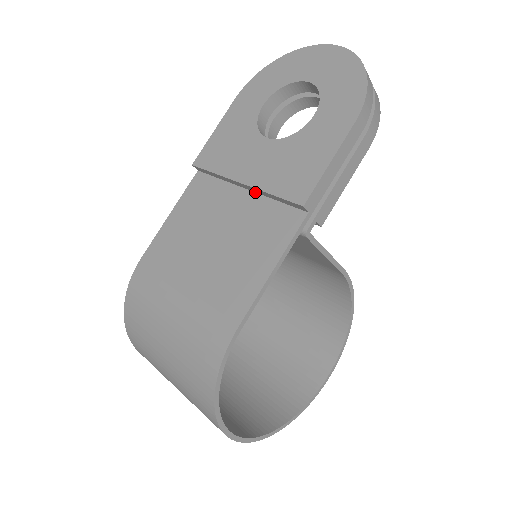
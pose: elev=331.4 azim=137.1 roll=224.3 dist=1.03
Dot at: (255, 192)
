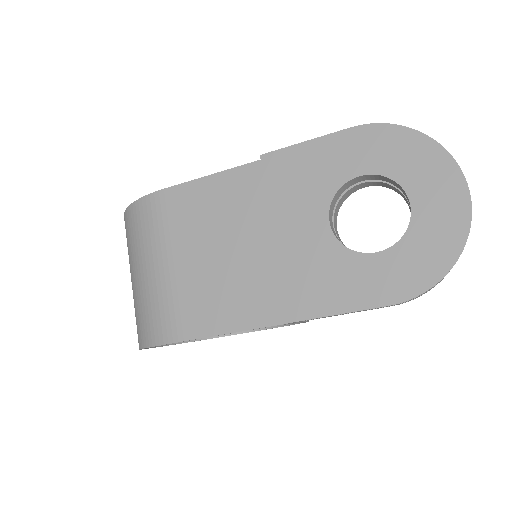
Dot at: occluded
